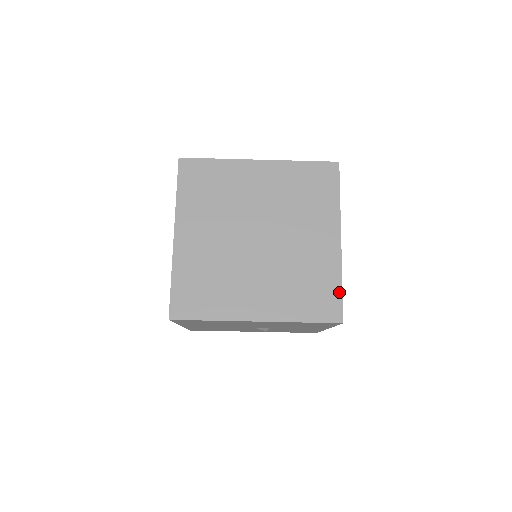
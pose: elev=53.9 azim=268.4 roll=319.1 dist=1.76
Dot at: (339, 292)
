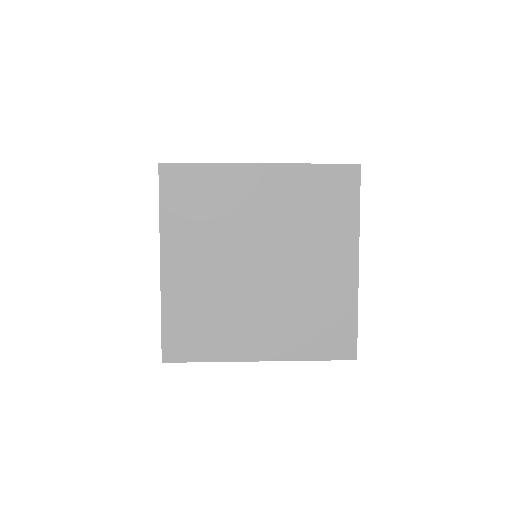
Dot at: (354, 326)
